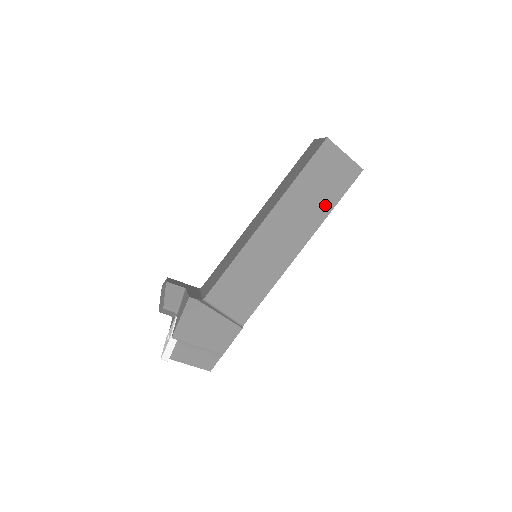
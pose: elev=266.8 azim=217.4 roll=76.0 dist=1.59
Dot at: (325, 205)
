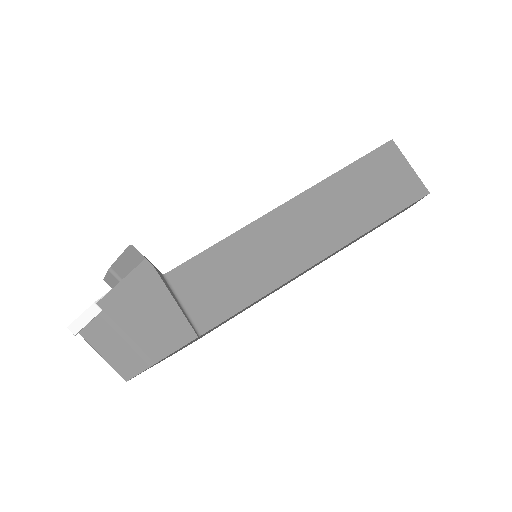
Dot at: (367, 217)
